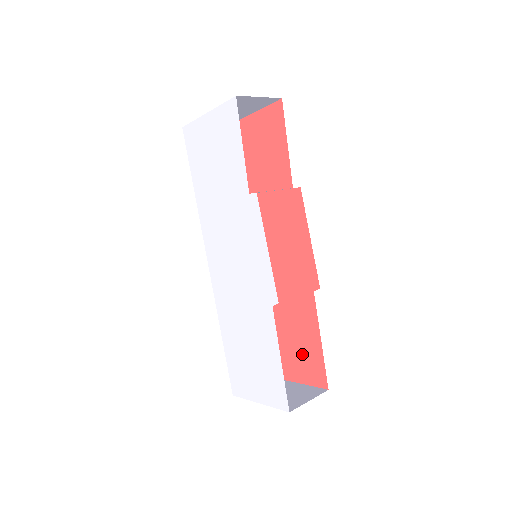
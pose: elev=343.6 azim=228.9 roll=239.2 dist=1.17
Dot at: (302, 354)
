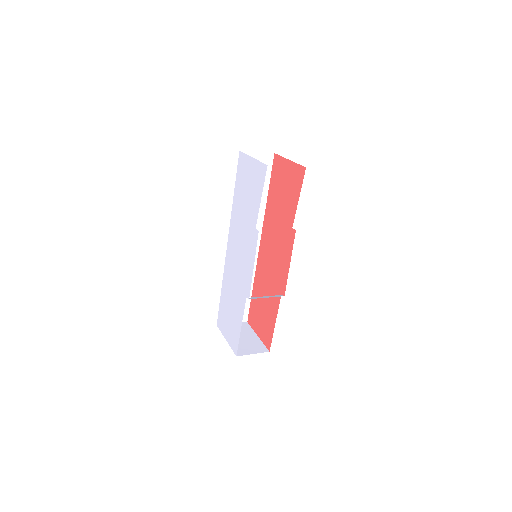
Dot at: (265, 323)
